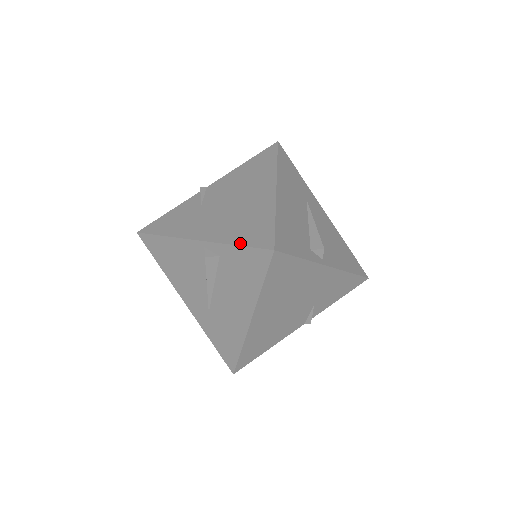
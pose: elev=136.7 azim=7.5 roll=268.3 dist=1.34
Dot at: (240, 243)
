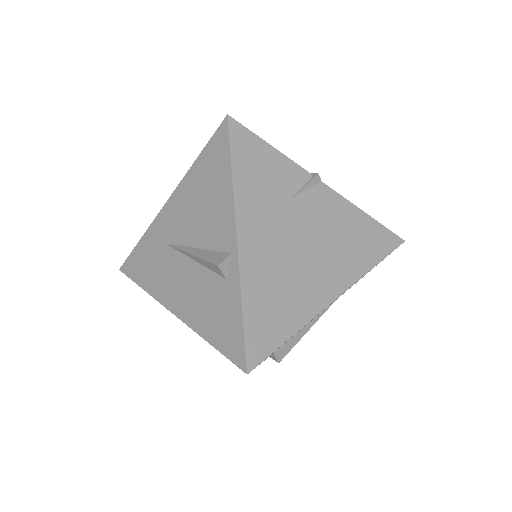
Dot at: (247, 316)
